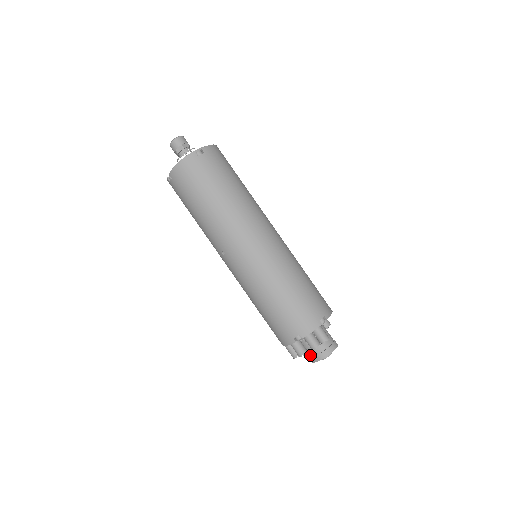
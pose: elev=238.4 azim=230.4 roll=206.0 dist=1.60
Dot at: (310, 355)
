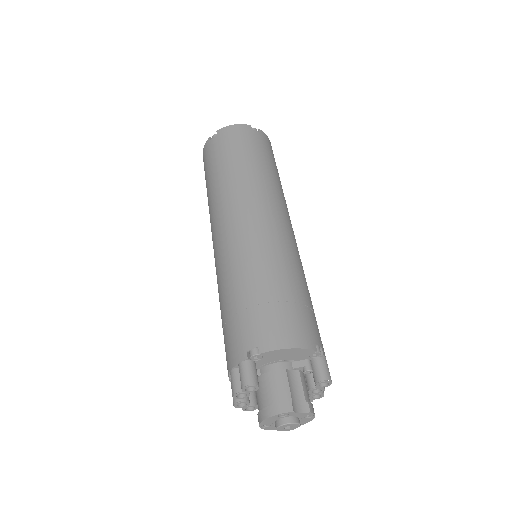
Dot at: occluded
